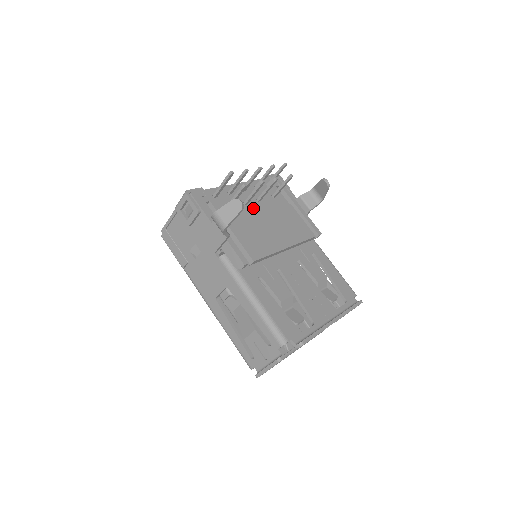
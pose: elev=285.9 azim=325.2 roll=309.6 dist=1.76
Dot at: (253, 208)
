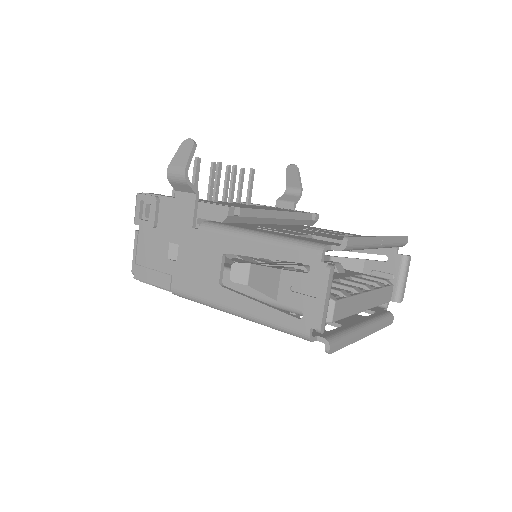
Dot at: occluded
